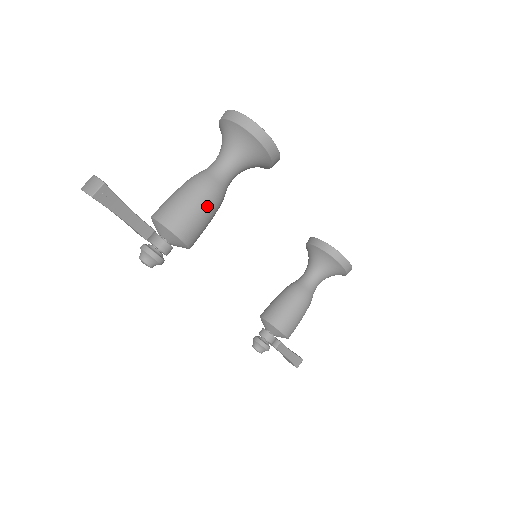
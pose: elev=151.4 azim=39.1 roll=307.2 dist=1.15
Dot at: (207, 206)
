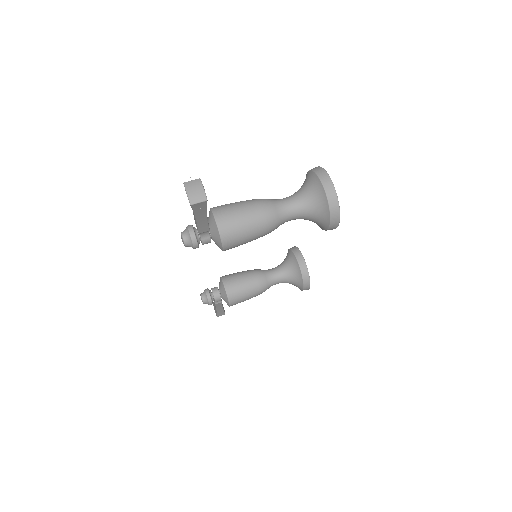
Dot at: (259, 235)
